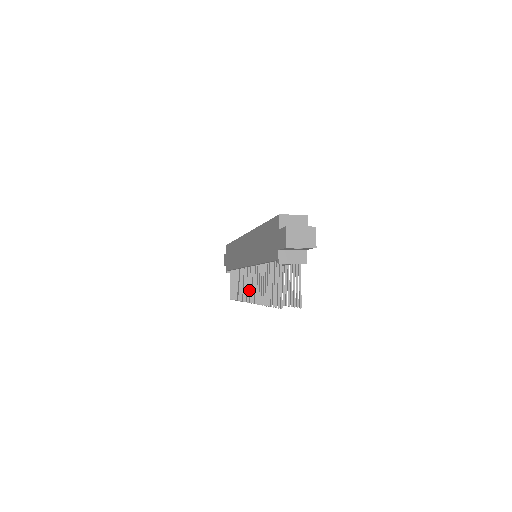
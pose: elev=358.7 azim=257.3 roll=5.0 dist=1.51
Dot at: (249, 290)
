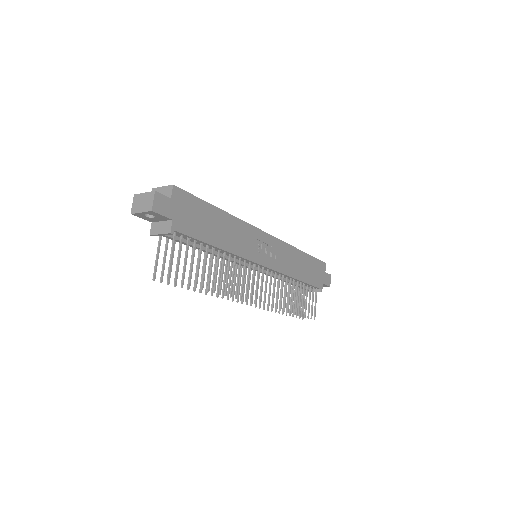
Dot at: occluded
